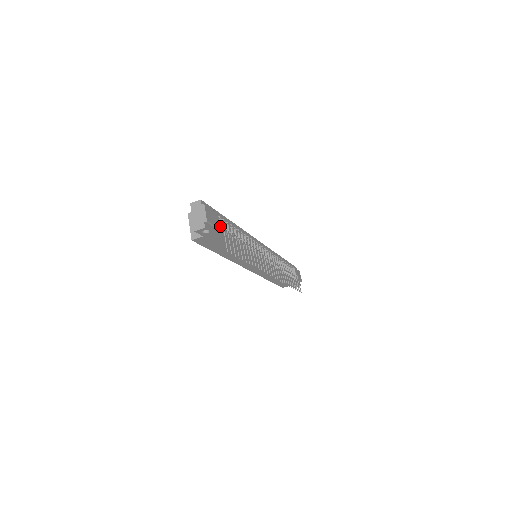
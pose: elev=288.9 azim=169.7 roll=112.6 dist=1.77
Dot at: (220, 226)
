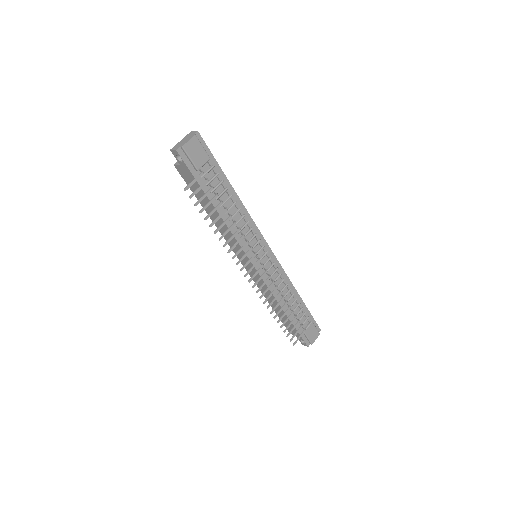
Dot at: (205, 172)
